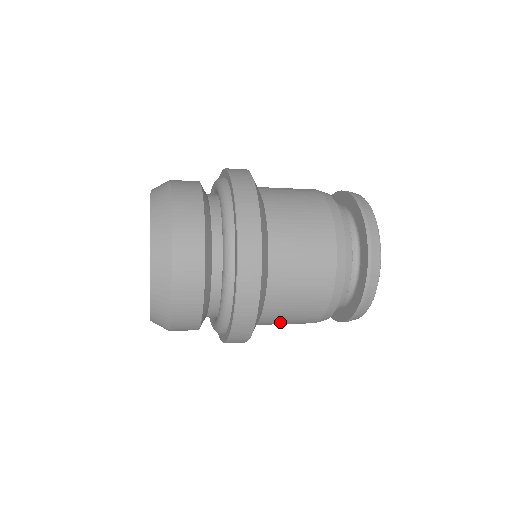
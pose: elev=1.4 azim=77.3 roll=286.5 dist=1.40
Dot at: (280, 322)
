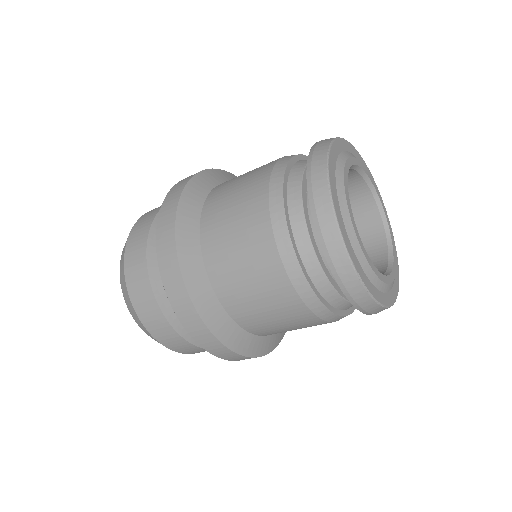
Dot at: (291, 330)
